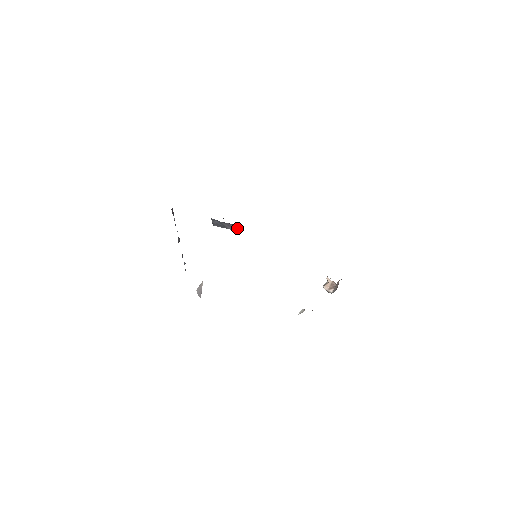
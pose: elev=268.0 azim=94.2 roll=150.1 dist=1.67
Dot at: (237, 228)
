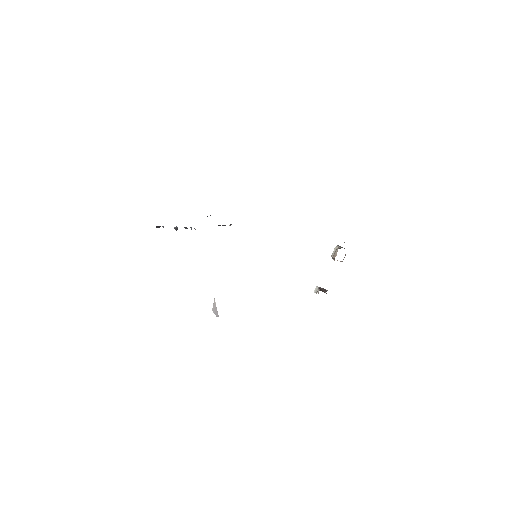
Dot at: occluded
